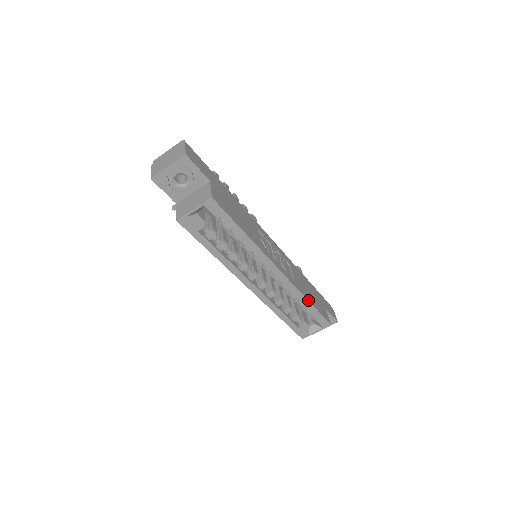
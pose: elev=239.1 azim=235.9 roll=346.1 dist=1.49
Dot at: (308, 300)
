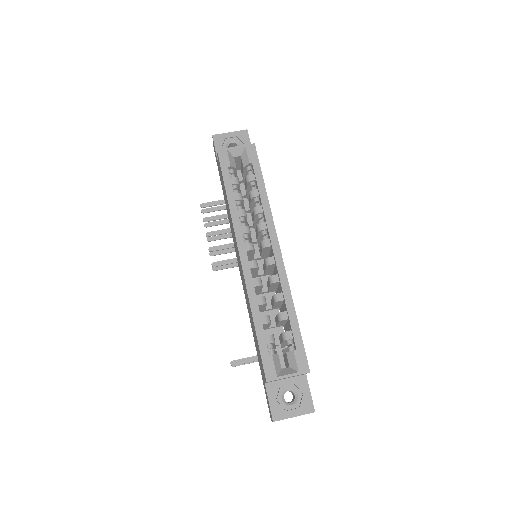
Dot at: occluded
